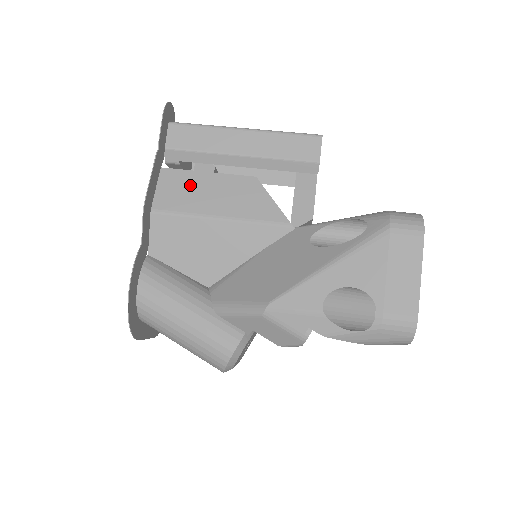
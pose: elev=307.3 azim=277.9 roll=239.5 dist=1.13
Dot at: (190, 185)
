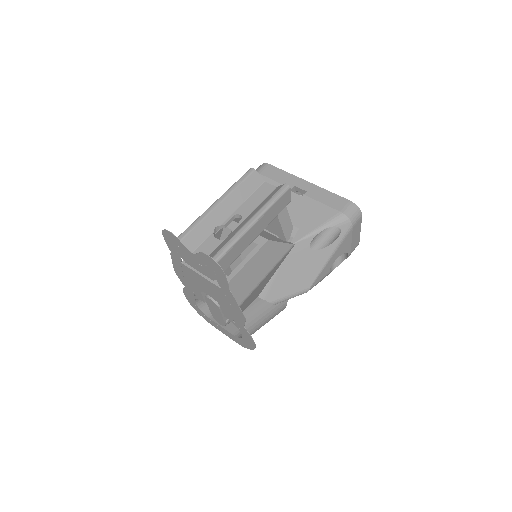
Dot at: (243, 280)
